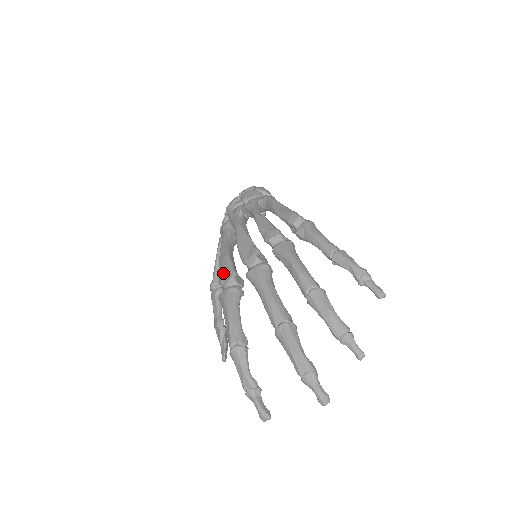
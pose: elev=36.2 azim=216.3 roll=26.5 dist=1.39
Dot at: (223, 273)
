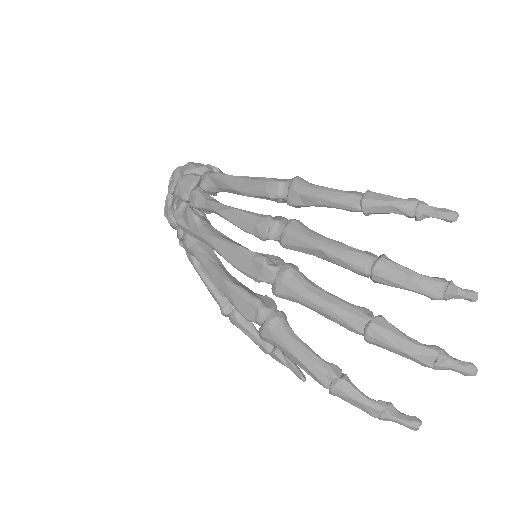
Dot at: (243, 308)
